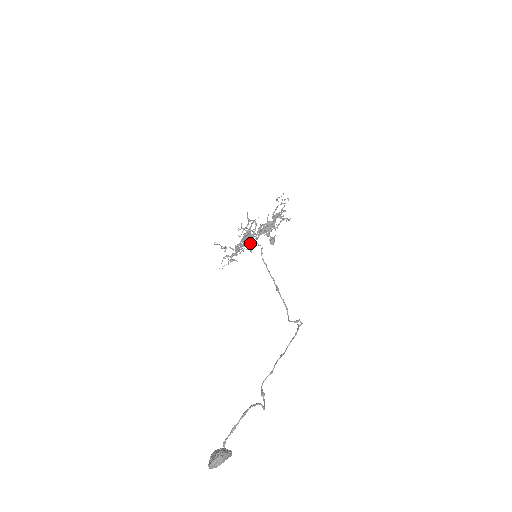
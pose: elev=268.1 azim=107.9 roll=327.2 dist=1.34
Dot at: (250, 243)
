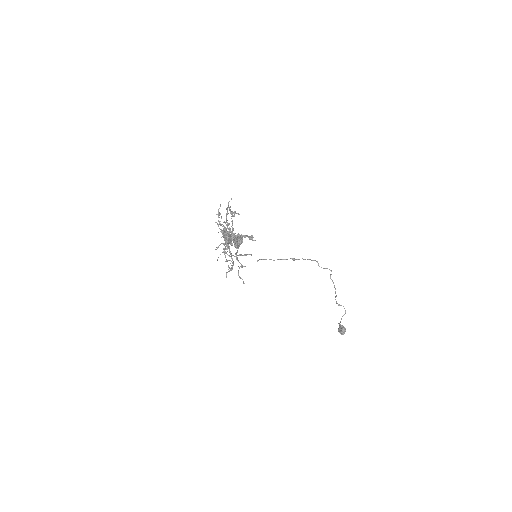
Dot at: occluded
